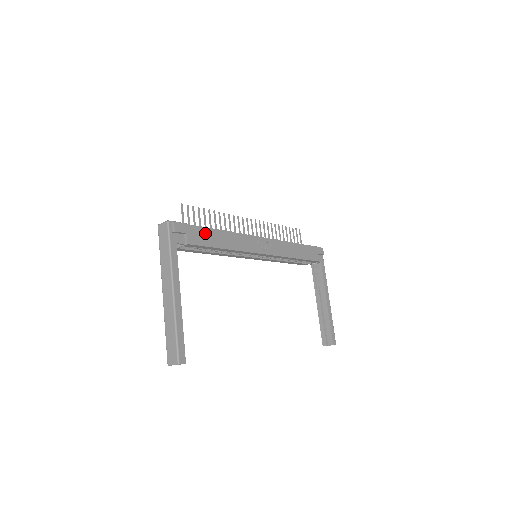
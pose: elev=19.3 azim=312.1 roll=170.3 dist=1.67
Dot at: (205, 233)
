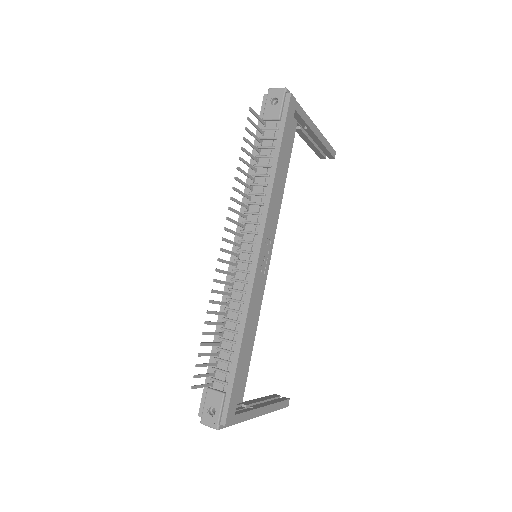
Dot at: (239, 372)
